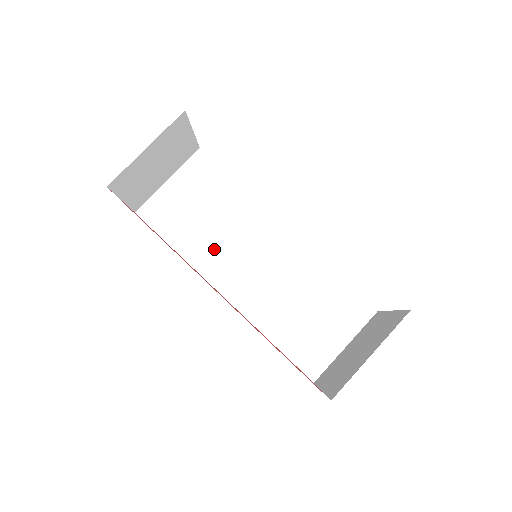
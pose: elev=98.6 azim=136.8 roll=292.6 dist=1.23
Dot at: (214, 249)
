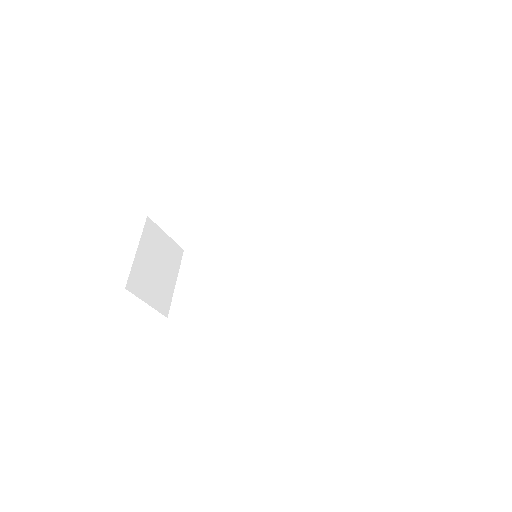
Dot at: (236, 292)
